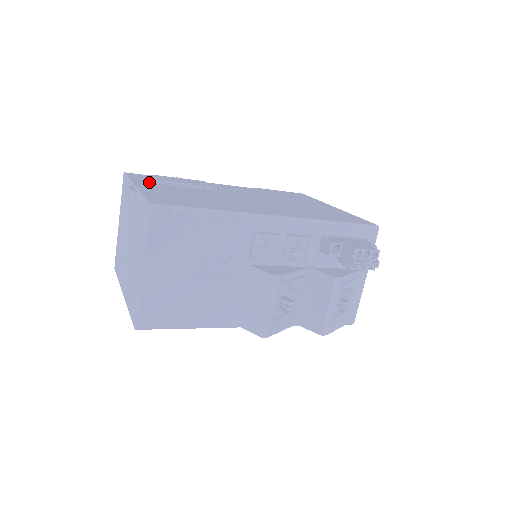
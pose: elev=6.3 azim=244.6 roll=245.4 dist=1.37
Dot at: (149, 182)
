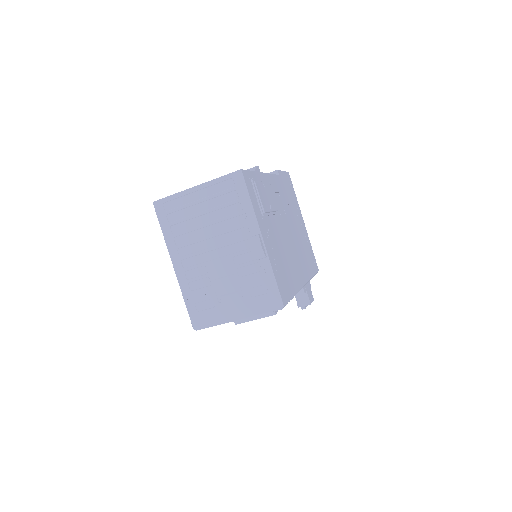
Dot at: (260, 213)
